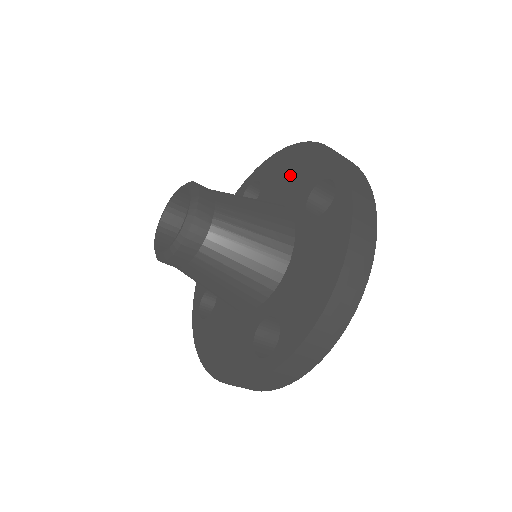
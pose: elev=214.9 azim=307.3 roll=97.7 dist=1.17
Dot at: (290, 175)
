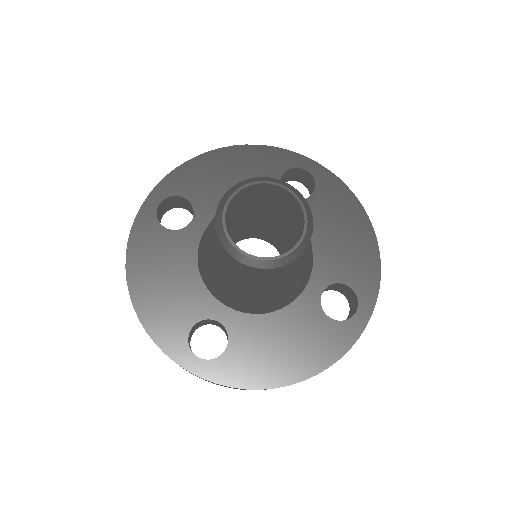
Dot at: (233, 177)
